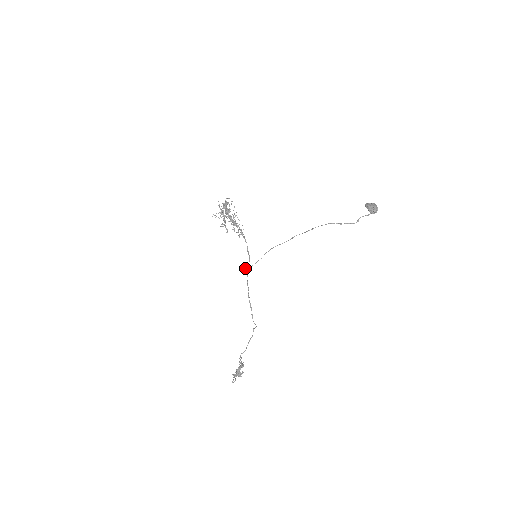
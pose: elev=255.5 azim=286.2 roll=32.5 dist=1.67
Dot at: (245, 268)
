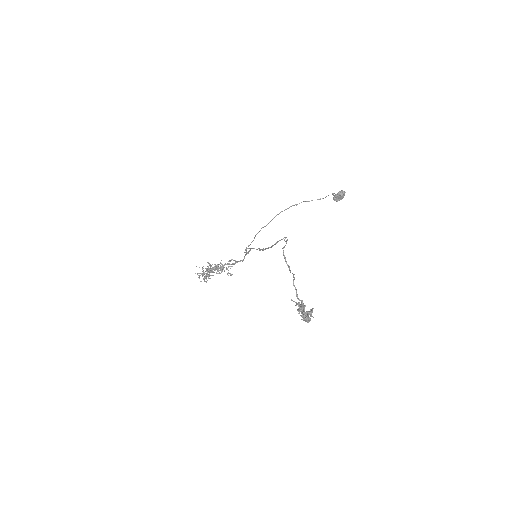
Dot at: (246, 248)
